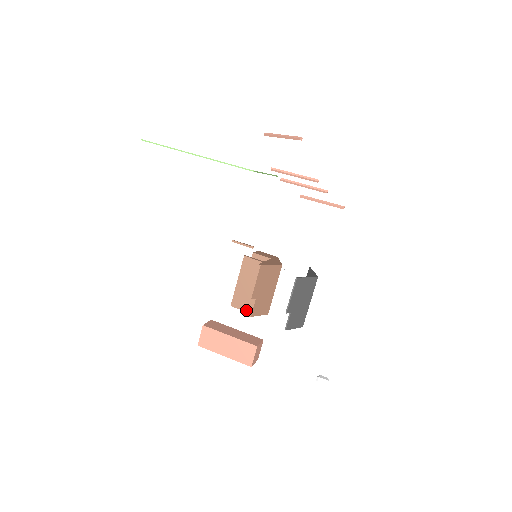
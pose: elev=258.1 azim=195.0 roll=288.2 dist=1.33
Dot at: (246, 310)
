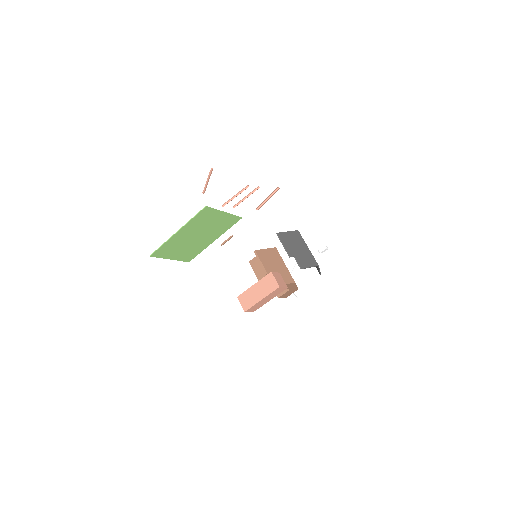
Dot at: occluded
